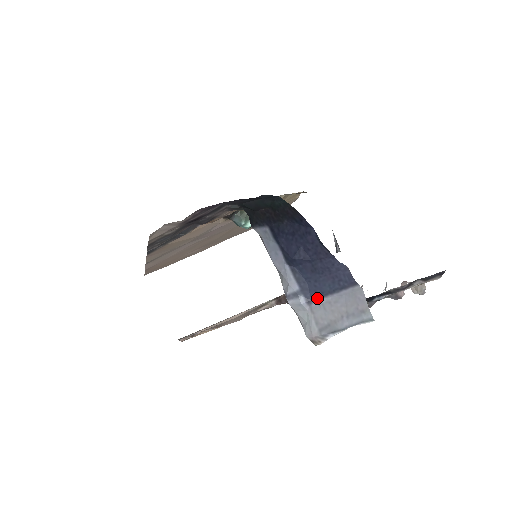
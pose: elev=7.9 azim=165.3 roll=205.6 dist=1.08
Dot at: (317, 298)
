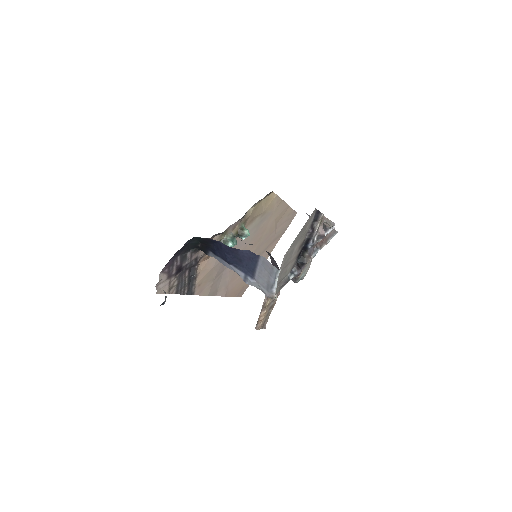
Dot at: (254, 274)
